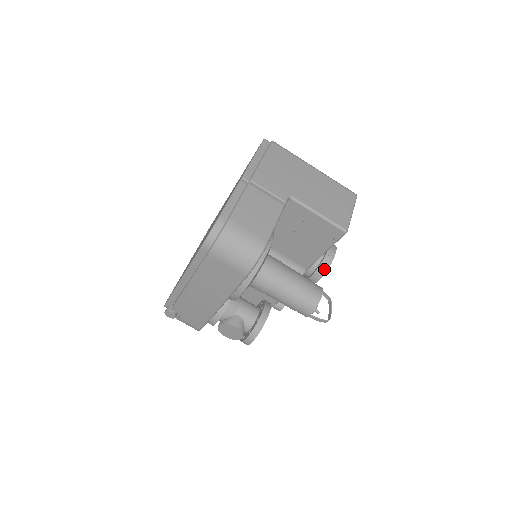
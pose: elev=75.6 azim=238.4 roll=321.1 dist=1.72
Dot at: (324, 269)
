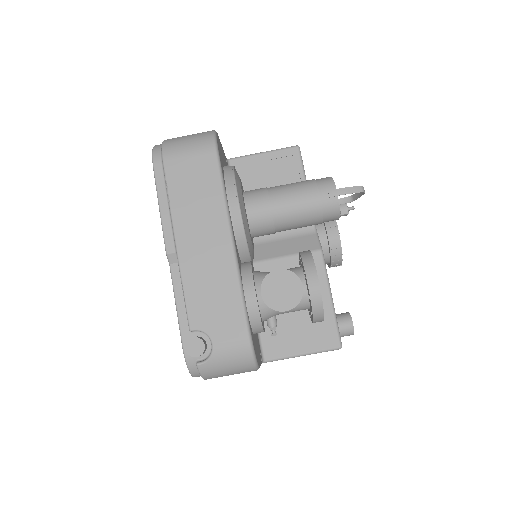
Dot at: occluded
